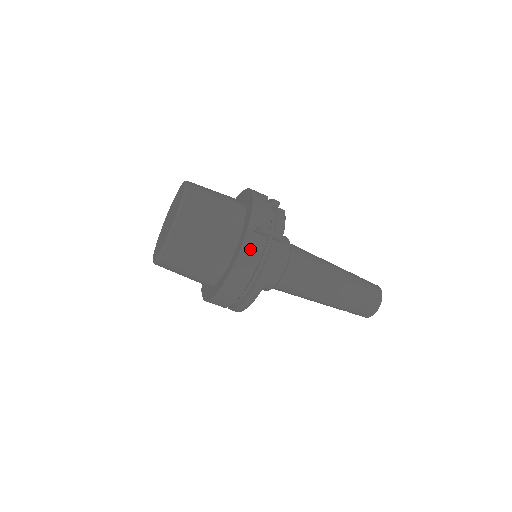
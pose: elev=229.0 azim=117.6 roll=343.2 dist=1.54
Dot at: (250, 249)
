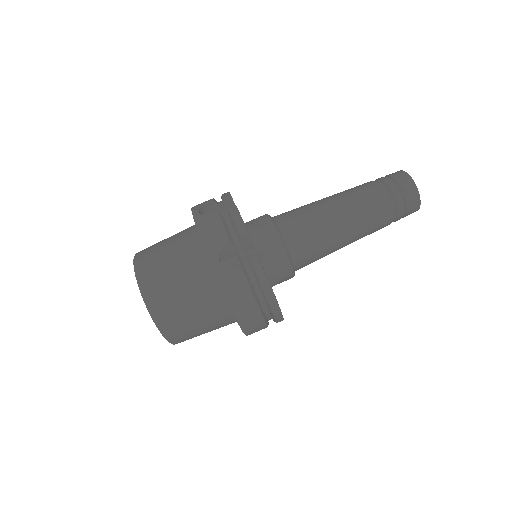
Dot at: (230, 282)
